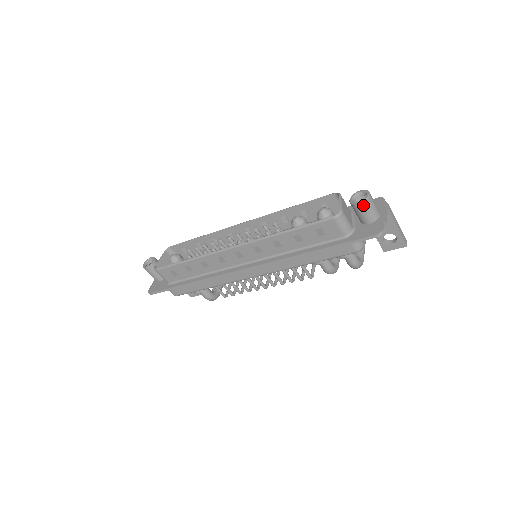
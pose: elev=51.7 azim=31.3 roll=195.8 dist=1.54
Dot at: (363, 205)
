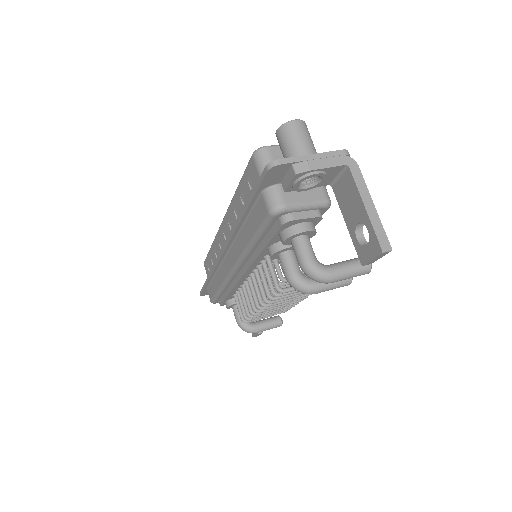
Dot at: (280, 133)
